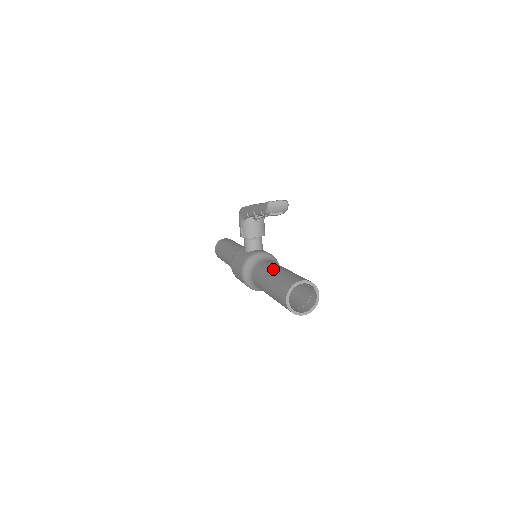
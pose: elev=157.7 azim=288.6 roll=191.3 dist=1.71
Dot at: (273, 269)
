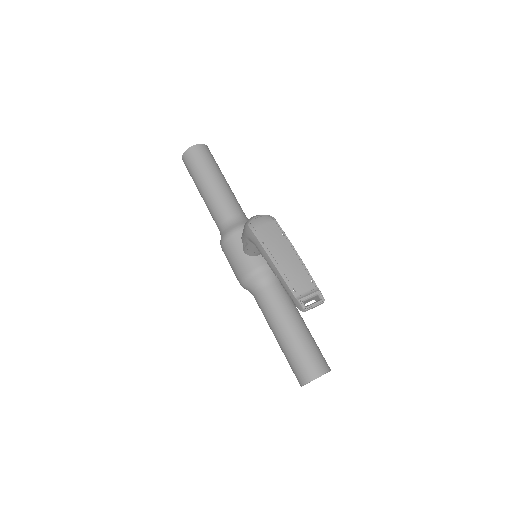
Dot at: (285, 323)
